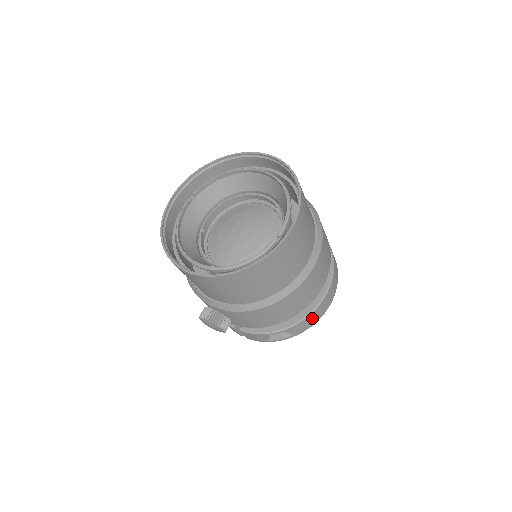
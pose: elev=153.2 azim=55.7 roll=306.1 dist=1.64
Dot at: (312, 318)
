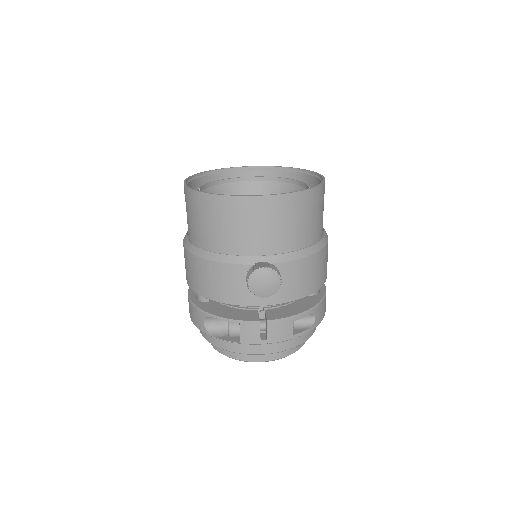
Dot at: (324, 305)
